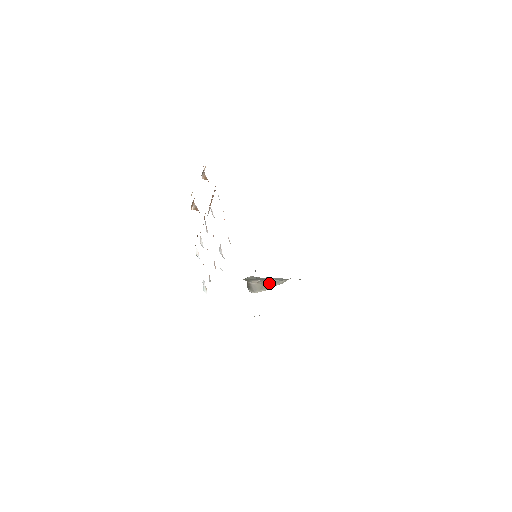
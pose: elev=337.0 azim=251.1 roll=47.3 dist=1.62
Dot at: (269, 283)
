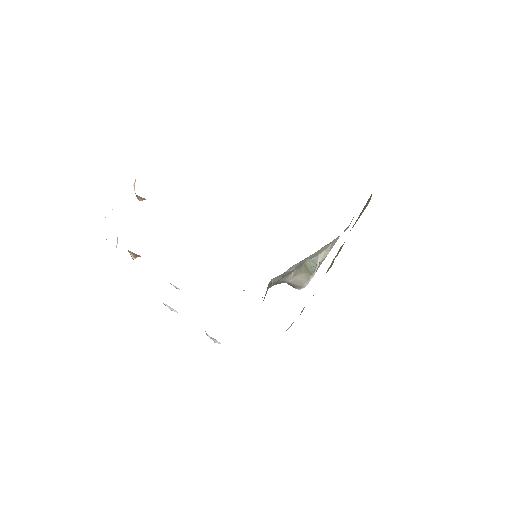
Dot at: (309, 266)
